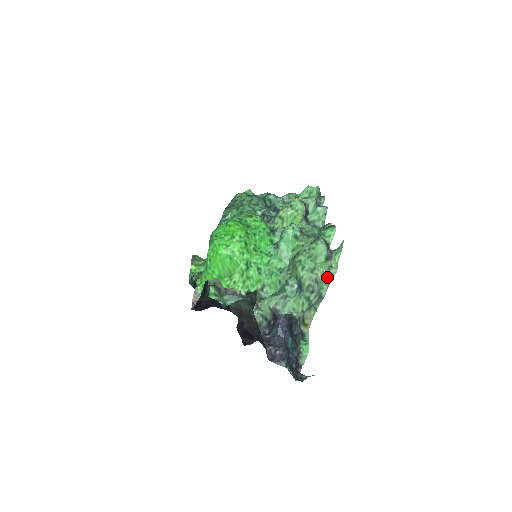
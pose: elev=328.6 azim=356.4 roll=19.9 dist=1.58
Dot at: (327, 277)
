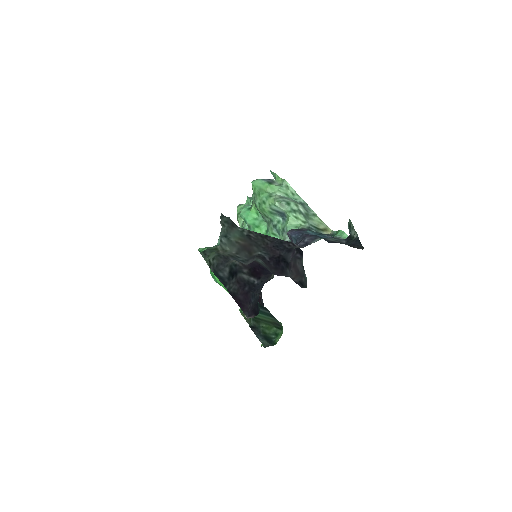
Dot at: (287, 191)
